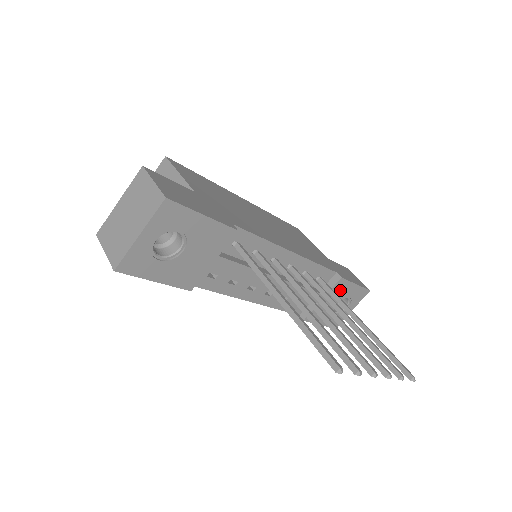
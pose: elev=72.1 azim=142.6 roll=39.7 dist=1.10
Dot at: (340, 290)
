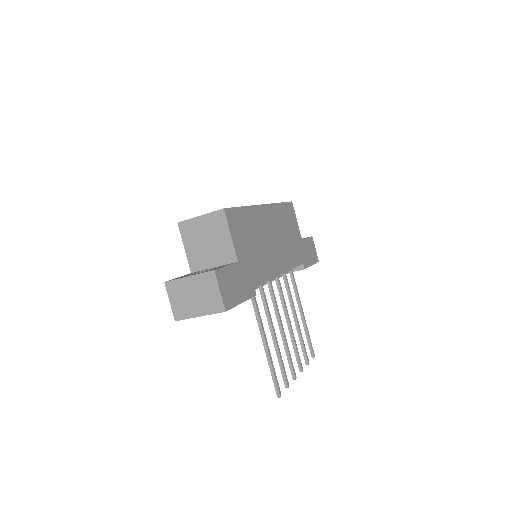
Dot at: occluded
